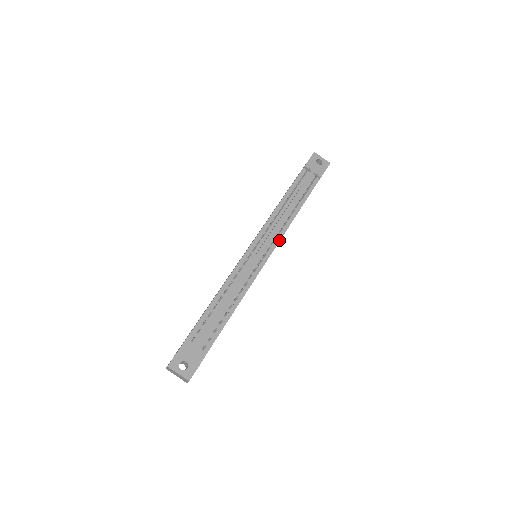
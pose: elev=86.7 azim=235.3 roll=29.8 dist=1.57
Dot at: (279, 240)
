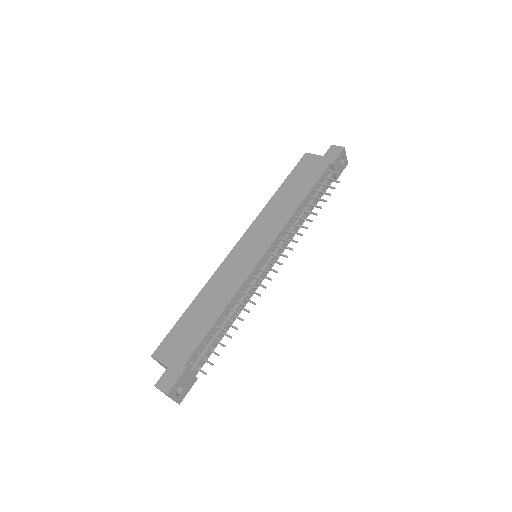
Dot at: occluded
